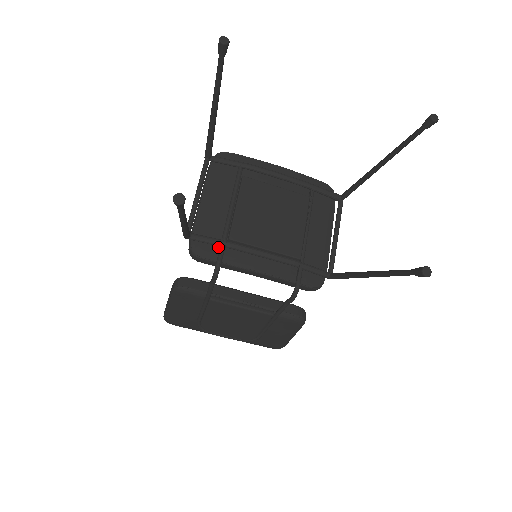
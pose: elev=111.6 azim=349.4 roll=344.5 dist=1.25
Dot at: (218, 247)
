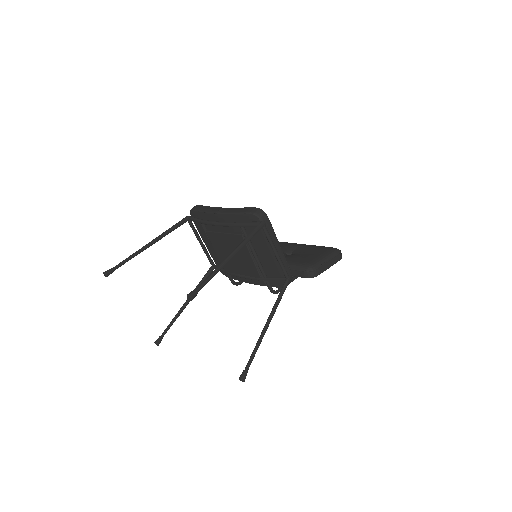
Dot at: occluded
